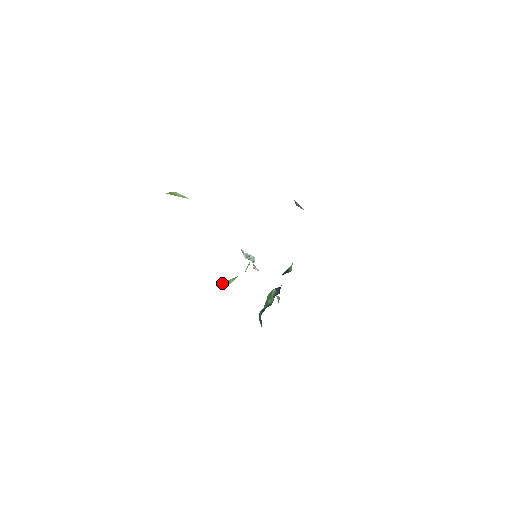
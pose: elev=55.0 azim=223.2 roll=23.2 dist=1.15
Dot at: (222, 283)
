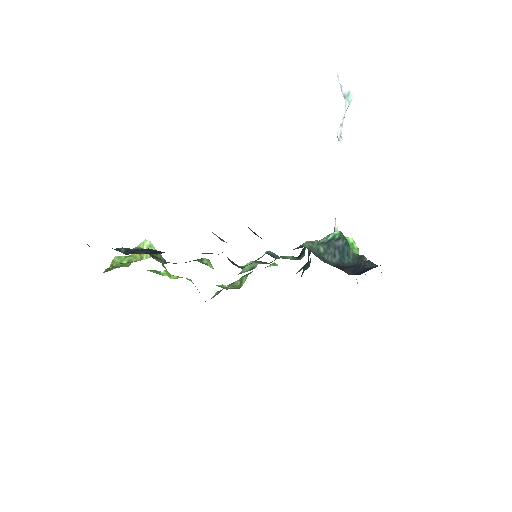
Dot at: (239, 280)
